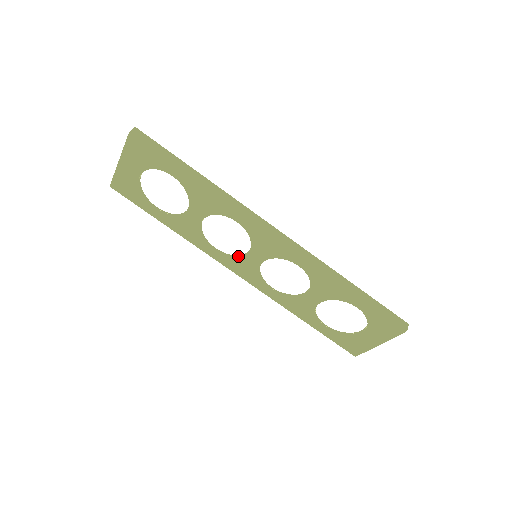
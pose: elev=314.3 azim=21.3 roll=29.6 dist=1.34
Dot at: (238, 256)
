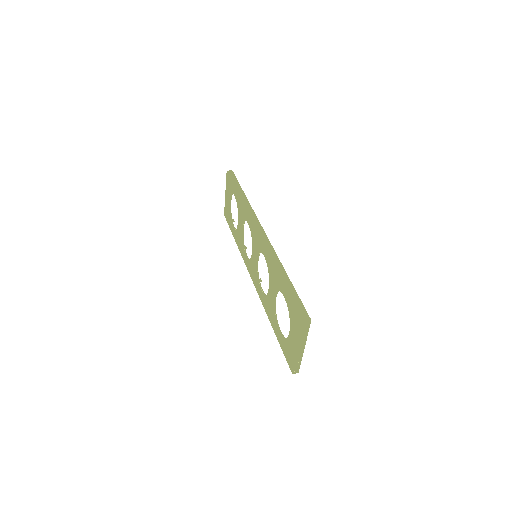
Dot at: occluded
